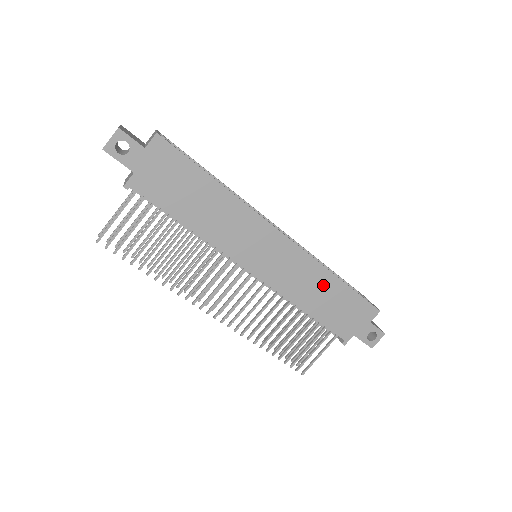
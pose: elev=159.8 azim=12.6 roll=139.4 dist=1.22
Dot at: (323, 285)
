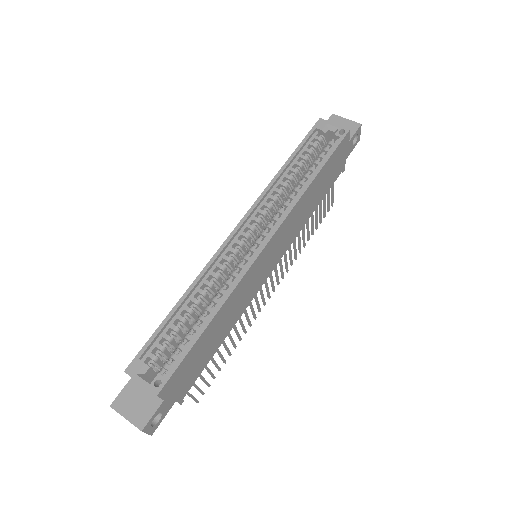
Dot at: (310, 195)
